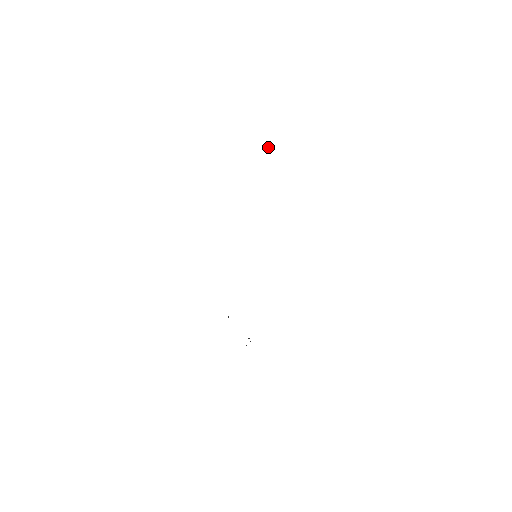
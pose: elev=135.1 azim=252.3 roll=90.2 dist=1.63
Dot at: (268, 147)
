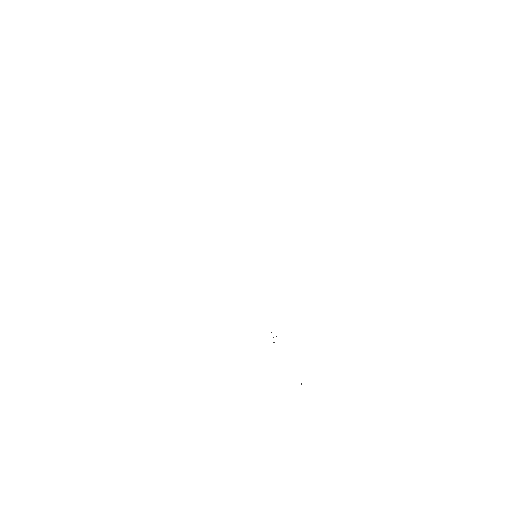
Dot at: occluded
